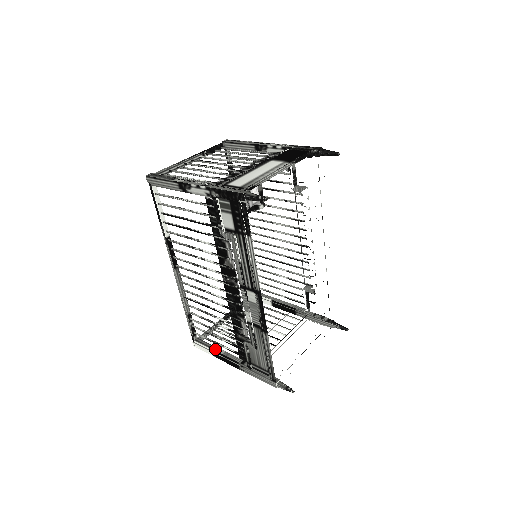
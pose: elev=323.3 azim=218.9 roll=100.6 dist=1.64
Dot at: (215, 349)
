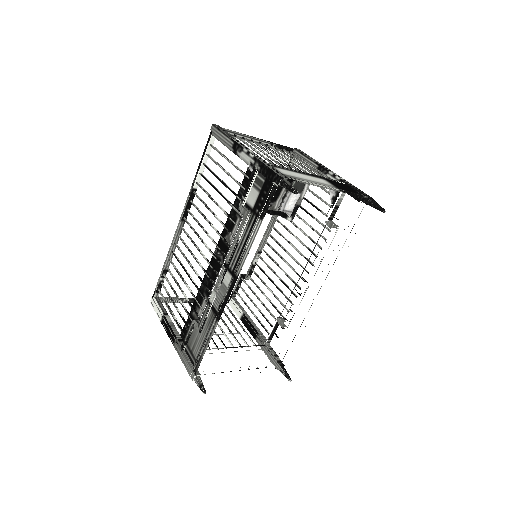
Dot at: (166, 314)
